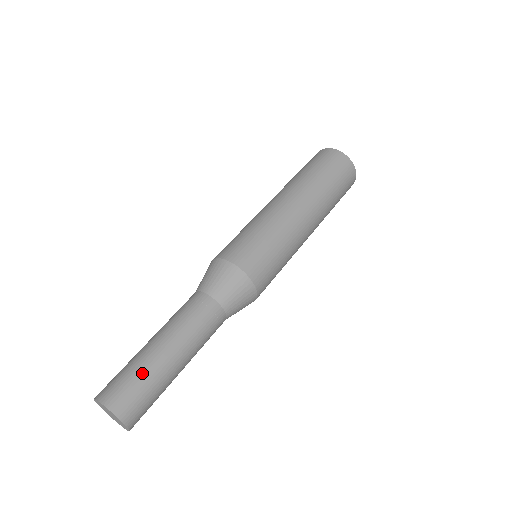
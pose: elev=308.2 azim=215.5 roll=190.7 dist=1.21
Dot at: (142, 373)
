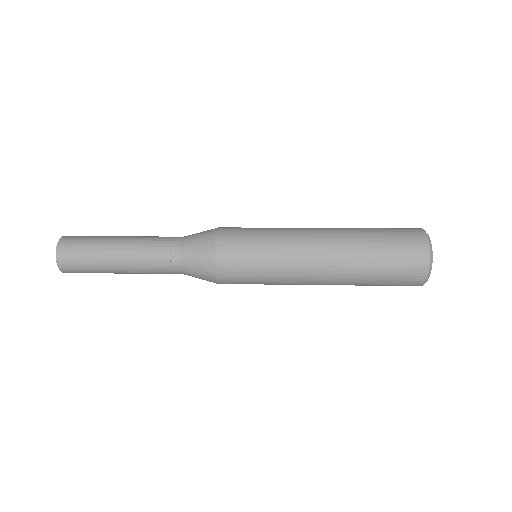
Dot at: (100, 236)
